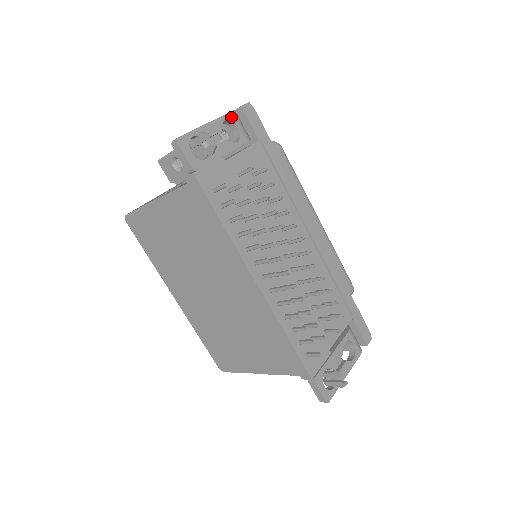
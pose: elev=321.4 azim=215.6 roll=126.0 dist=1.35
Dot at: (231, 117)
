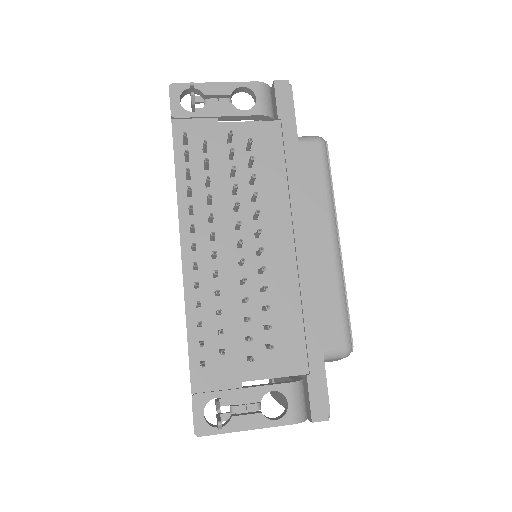
Dot at: (252, 86)
